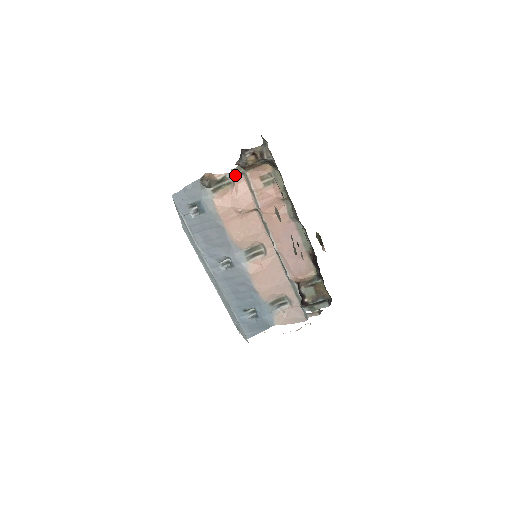
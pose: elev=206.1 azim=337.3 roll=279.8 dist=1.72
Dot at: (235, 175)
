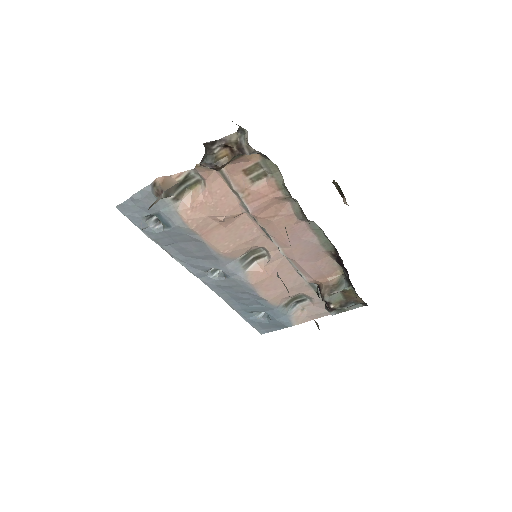
Dot at: (203, 171)
